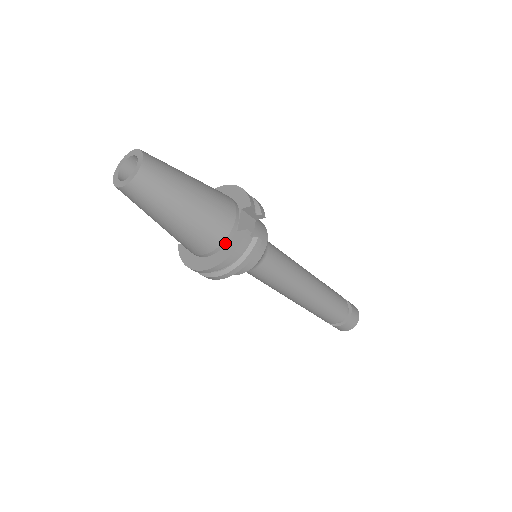
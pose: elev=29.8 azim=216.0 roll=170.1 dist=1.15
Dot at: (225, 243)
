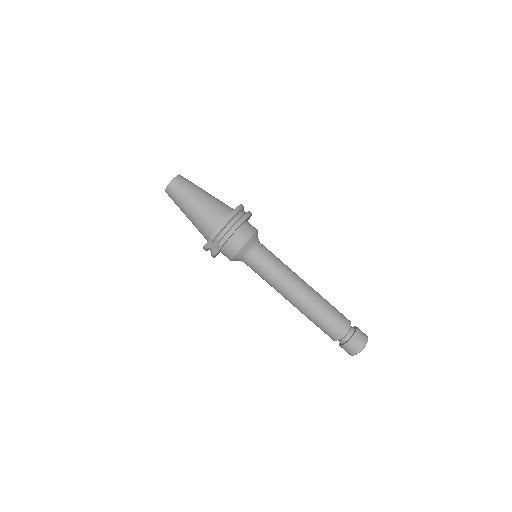
Dot at: occluded
